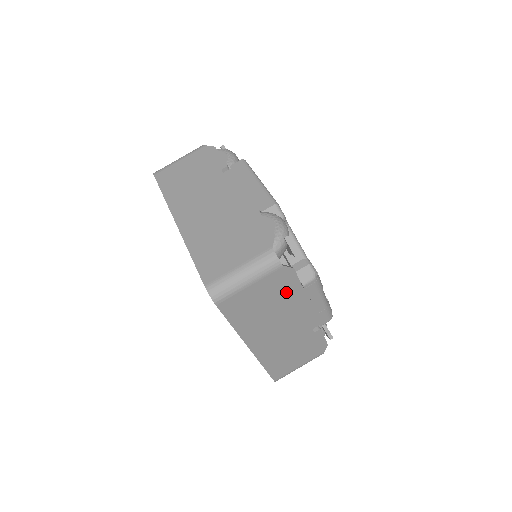
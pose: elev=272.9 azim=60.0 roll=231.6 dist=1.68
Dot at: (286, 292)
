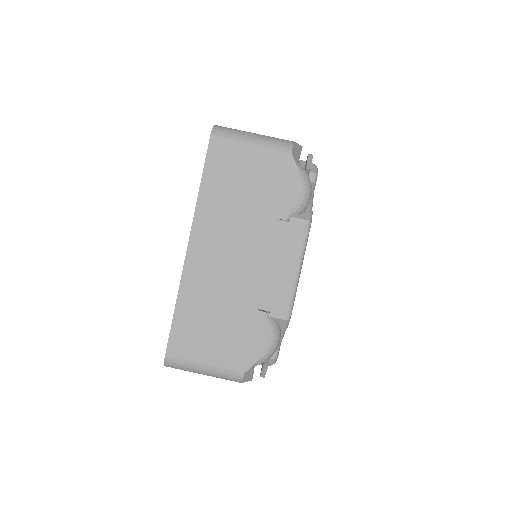
Dot at: occluded
